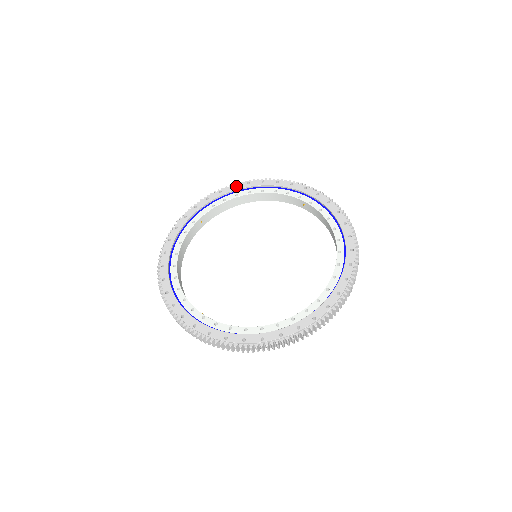
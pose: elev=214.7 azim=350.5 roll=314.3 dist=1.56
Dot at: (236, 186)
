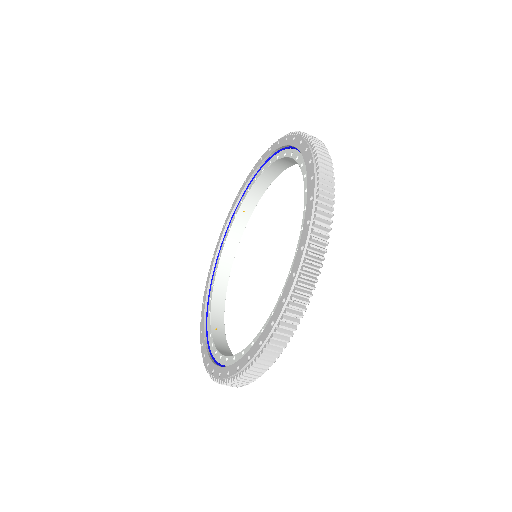
Dot at: (206, 285)
